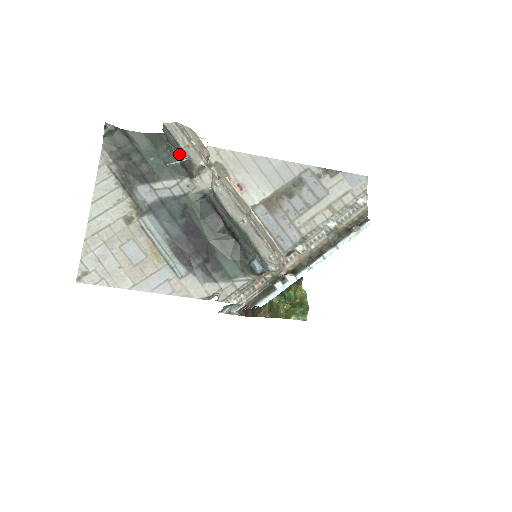
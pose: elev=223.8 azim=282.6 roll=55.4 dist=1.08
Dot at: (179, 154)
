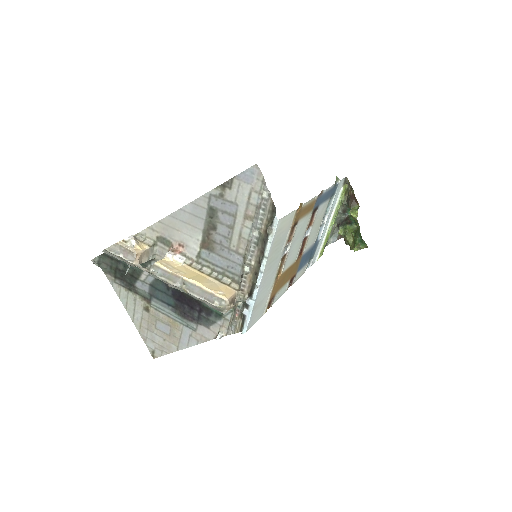
Dot at: occluded
